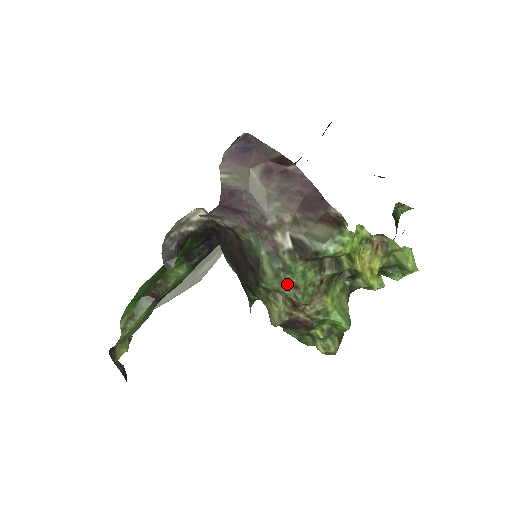
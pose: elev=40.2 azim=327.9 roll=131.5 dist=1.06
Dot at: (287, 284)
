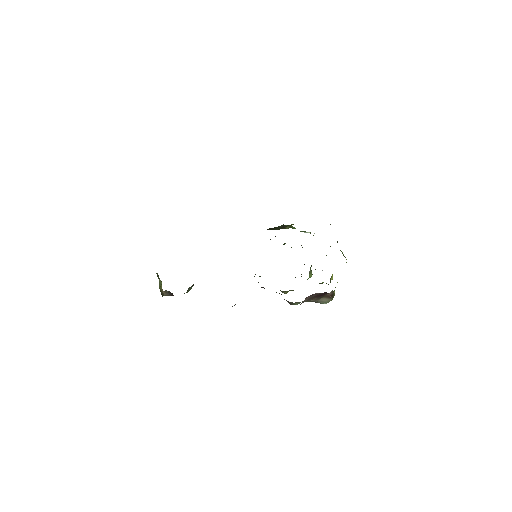
Dot at: occluded
